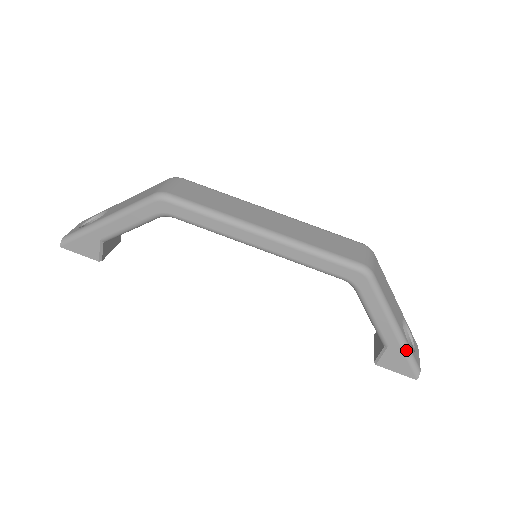
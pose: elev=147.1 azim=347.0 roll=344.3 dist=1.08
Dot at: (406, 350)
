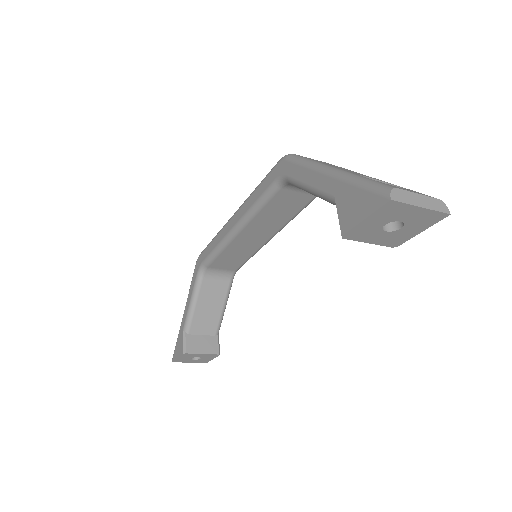
Dot at: (352, 179)
